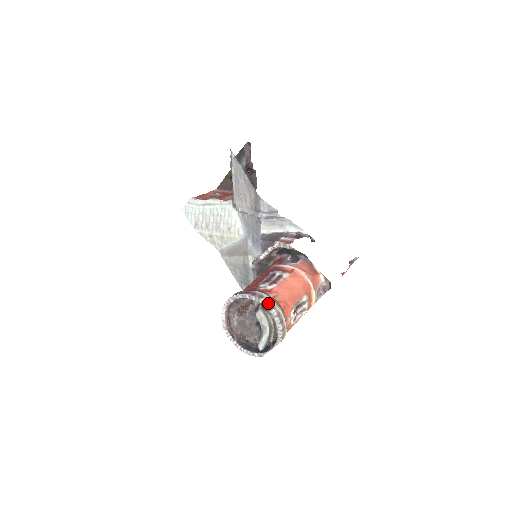
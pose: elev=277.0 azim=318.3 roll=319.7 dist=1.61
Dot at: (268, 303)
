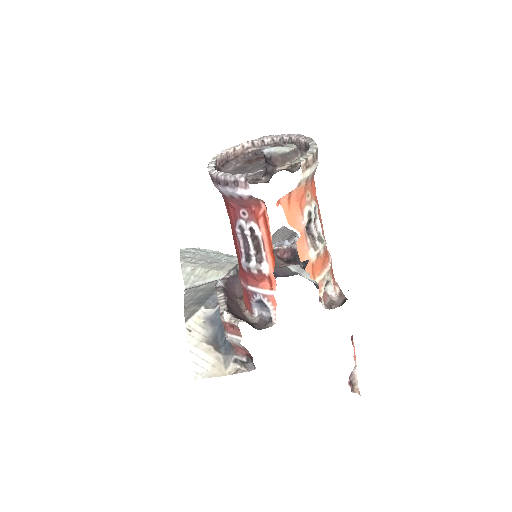
Dot at: (312, 140)
